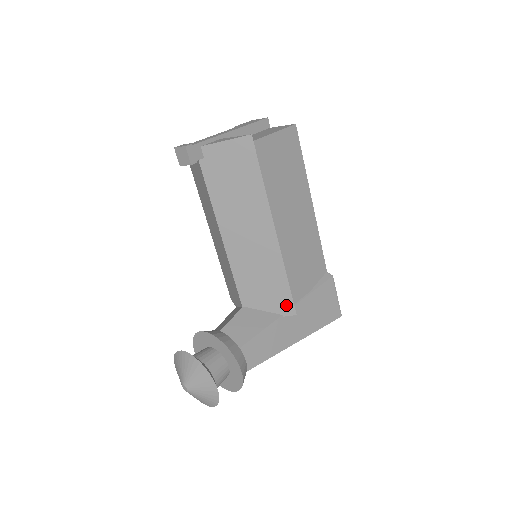
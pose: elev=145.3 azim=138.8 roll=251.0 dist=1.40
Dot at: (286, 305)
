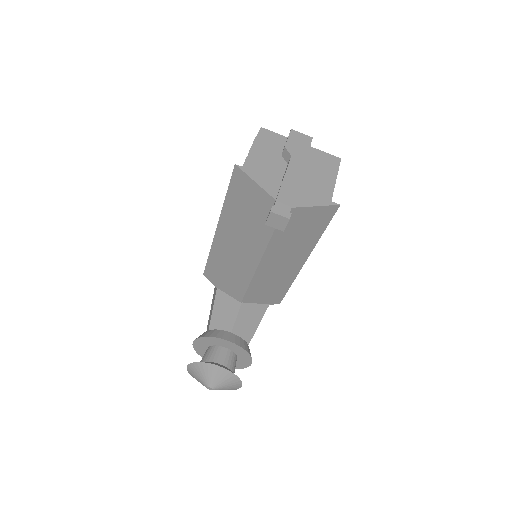
Dot at: (277, 299)
